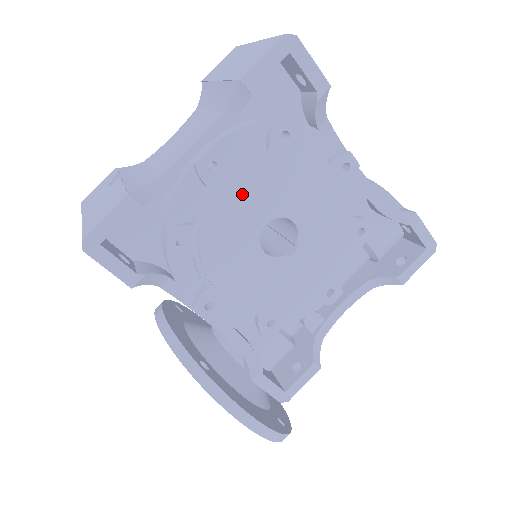
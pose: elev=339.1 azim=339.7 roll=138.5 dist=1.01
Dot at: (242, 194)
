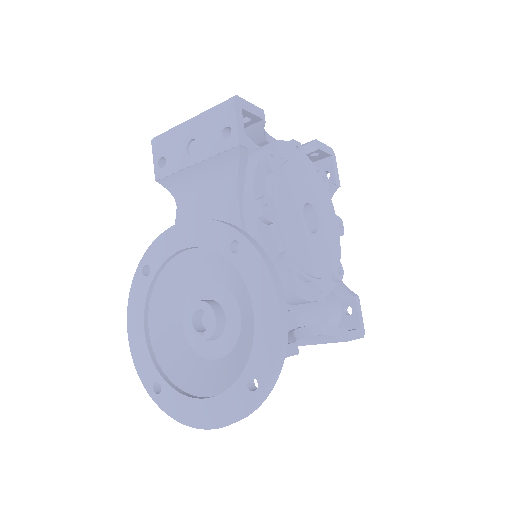
Dot at: (305, 175)
